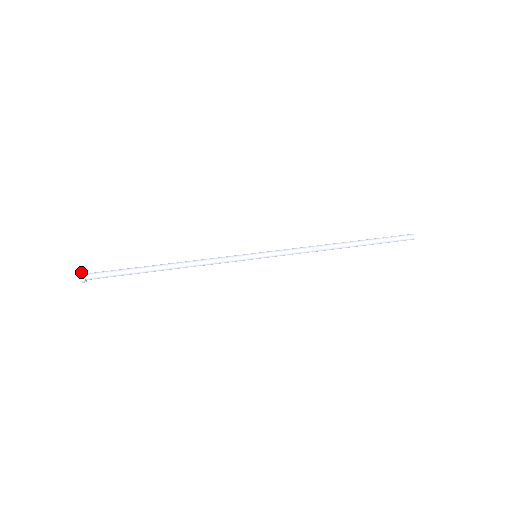
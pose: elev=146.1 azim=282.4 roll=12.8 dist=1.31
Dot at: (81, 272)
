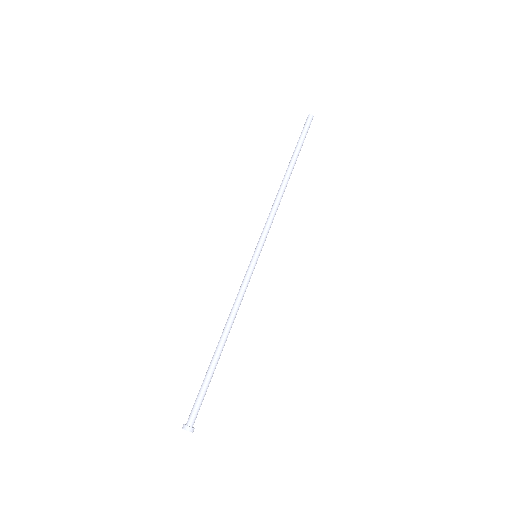
Dot at: (189, 431)
